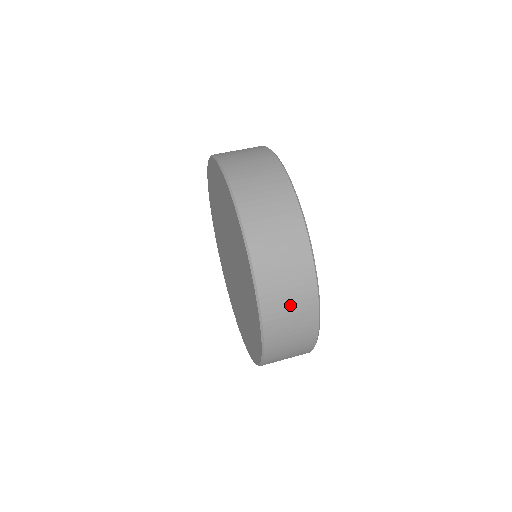
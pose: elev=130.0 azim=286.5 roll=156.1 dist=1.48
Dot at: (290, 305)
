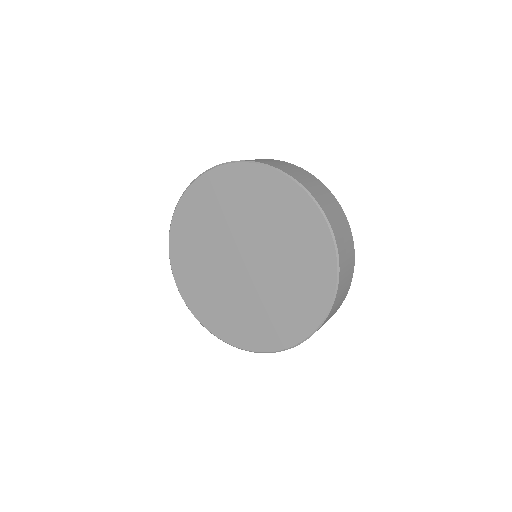
Dot at: (340, 299)
